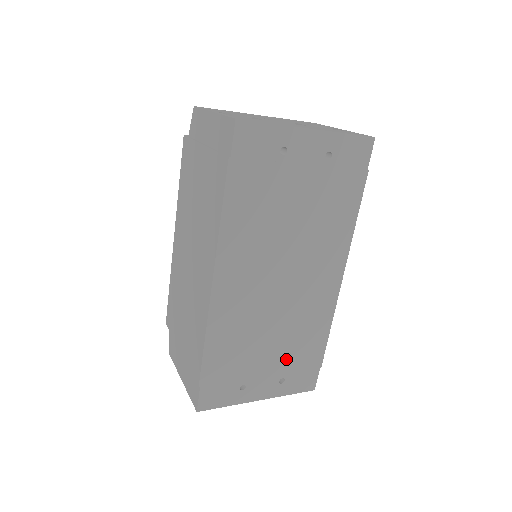
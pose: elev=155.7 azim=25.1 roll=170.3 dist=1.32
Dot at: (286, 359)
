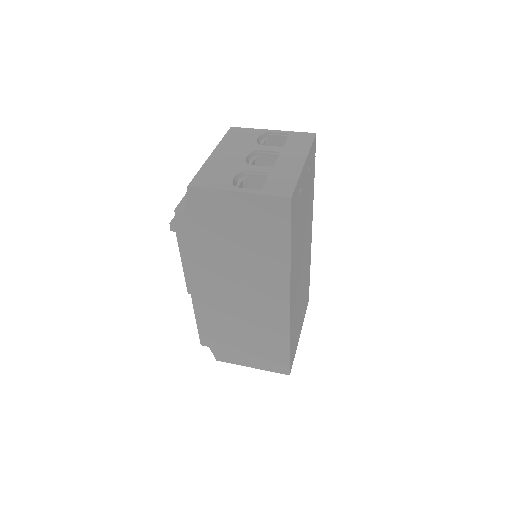
Dot at: (303, 302)
